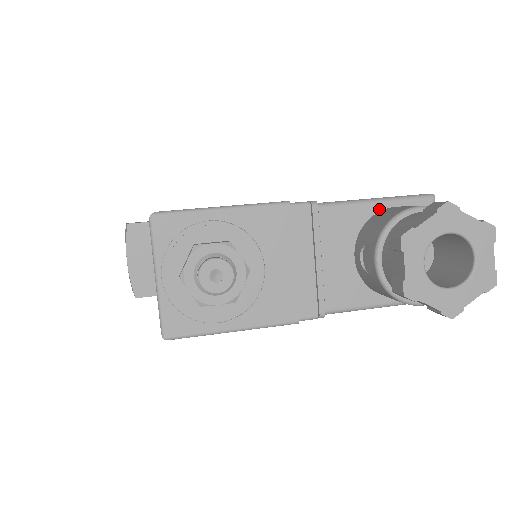
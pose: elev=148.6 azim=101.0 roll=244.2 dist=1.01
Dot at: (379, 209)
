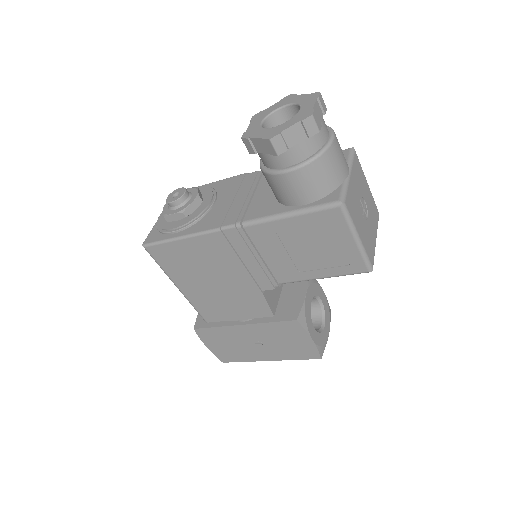
Dot at: occluded
